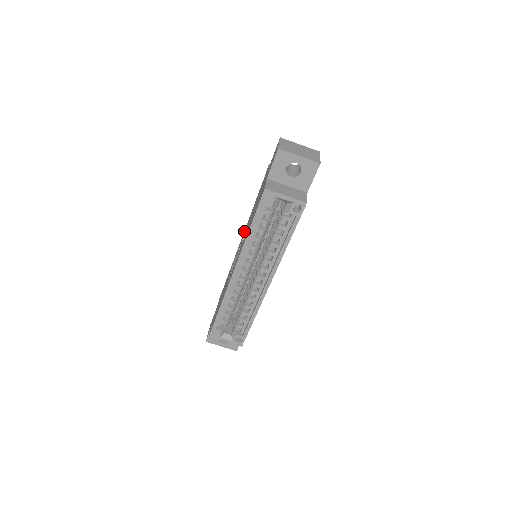
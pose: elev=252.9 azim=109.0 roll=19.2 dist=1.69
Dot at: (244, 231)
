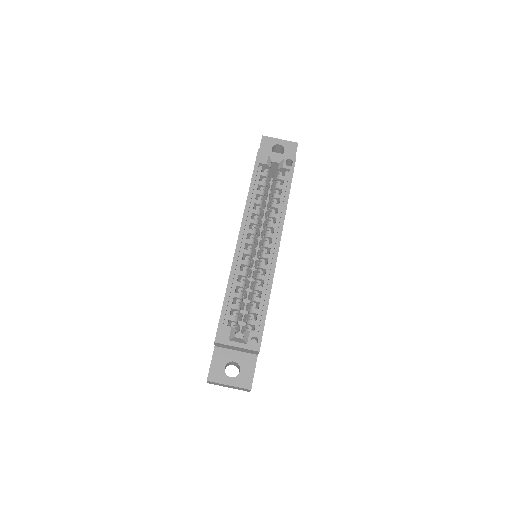
Dot at: occluded
